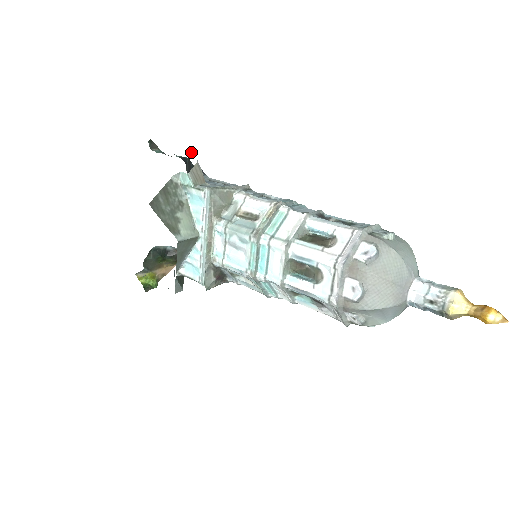
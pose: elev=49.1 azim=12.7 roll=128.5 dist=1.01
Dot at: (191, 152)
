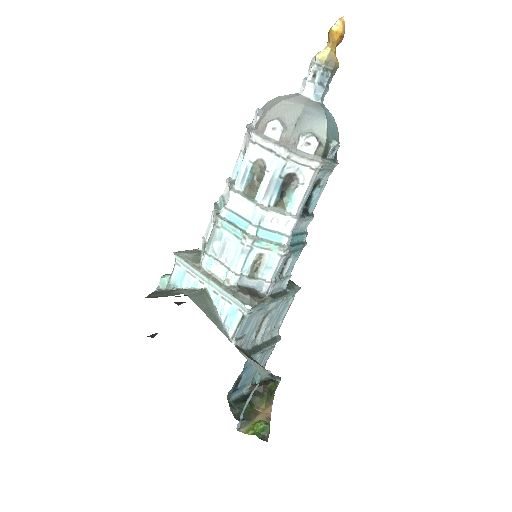
Dot at: occluded
